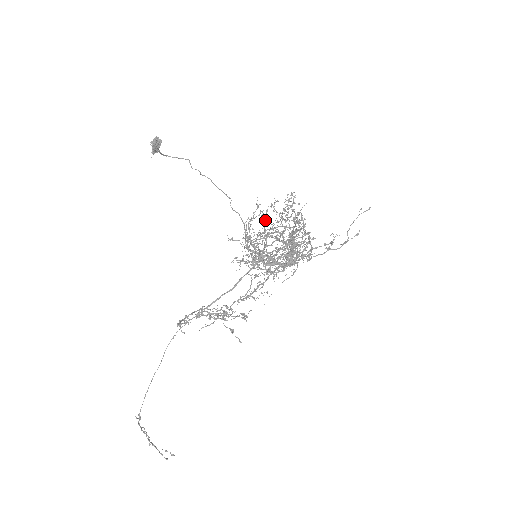
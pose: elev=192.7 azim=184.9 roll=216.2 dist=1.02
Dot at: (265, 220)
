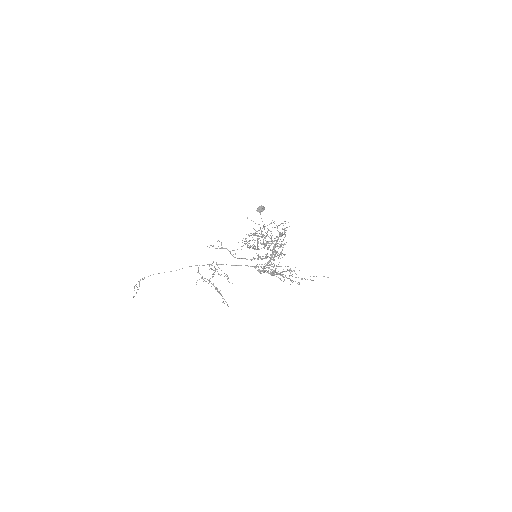
Dot at: occluded
